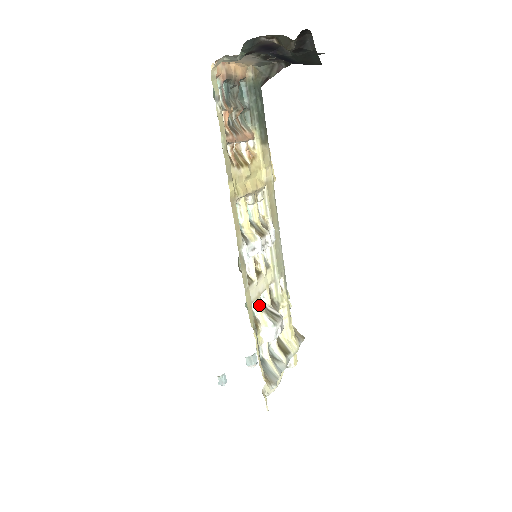
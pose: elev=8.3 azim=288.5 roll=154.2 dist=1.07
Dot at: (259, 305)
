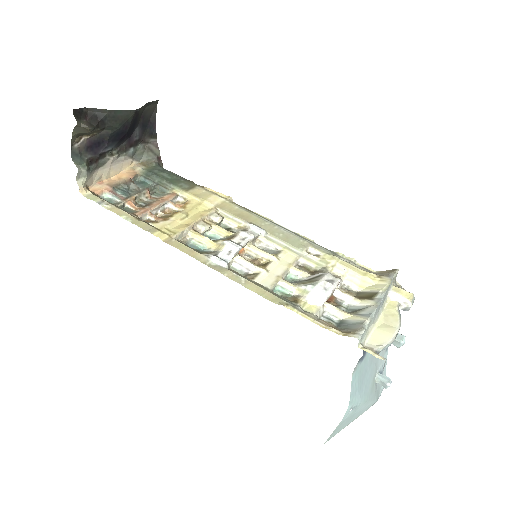
Dot at: (286, 285)
